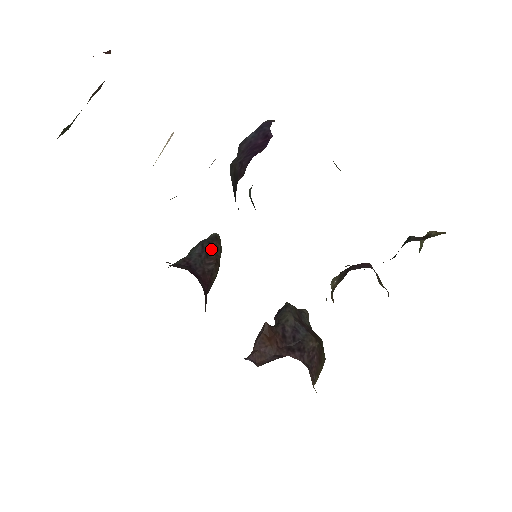
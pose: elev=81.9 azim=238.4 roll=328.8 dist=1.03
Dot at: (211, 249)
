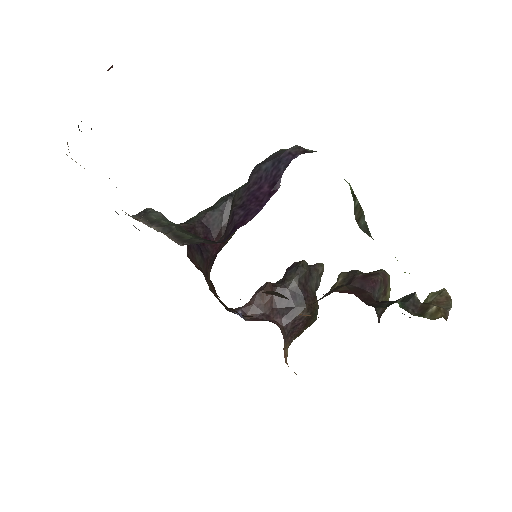
Dot at: occluded
